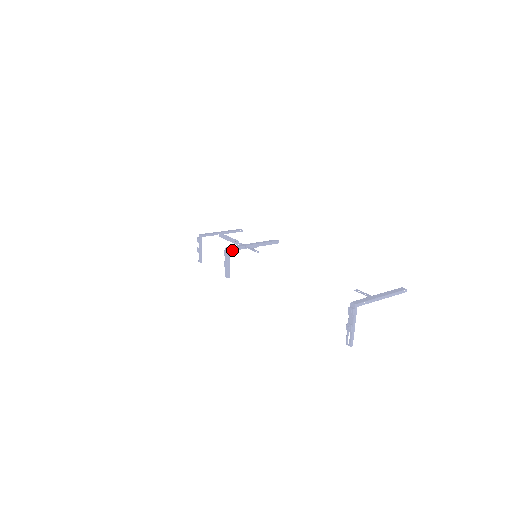
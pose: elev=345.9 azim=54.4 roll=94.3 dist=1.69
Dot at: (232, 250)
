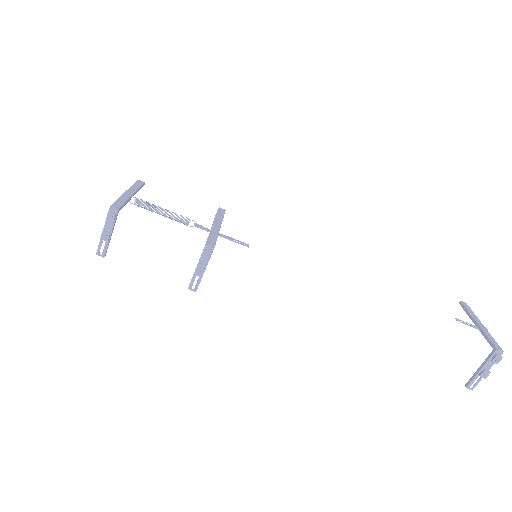
Dot at: (214, 247)
